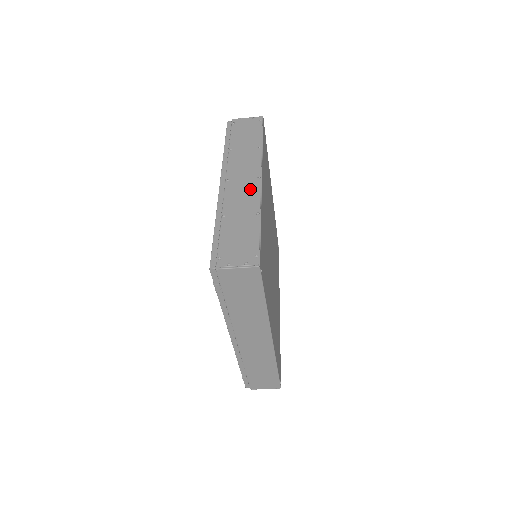
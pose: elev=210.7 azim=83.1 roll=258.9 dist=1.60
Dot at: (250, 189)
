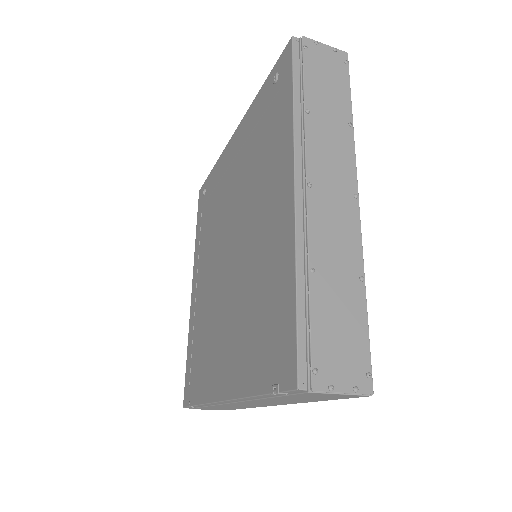
Dot at: (346, 218)
